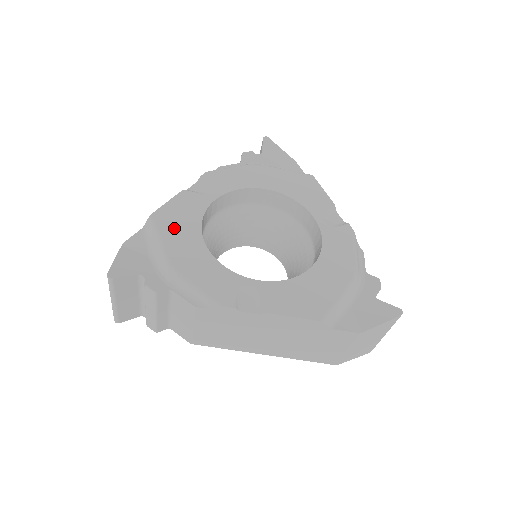
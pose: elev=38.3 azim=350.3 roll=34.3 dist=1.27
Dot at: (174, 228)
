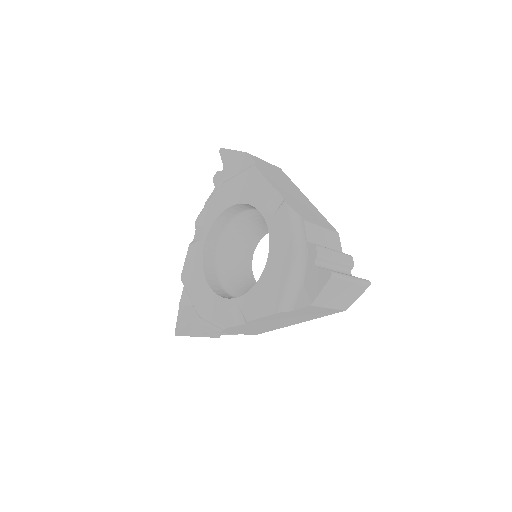
Dot at: (192, 281)
